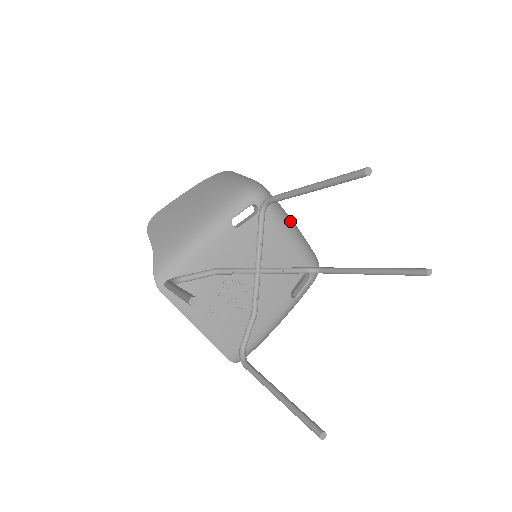
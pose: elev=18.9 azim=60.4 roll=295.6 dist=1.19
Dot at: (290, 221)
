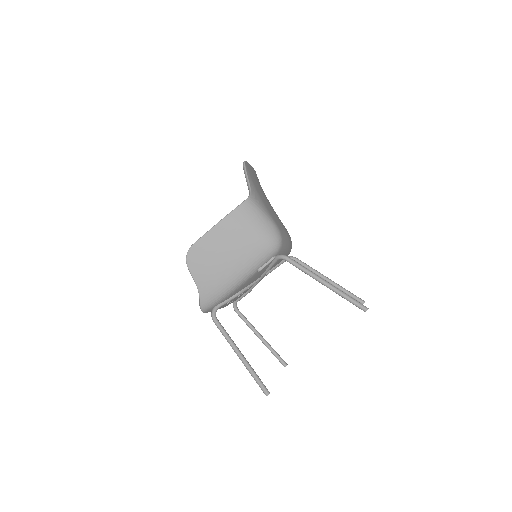
Dot at: (288, 243)
